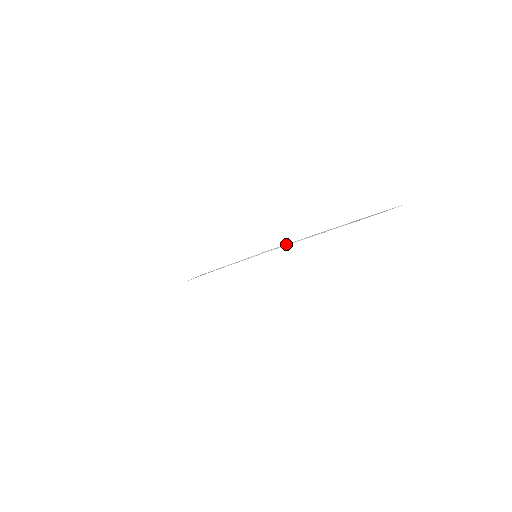
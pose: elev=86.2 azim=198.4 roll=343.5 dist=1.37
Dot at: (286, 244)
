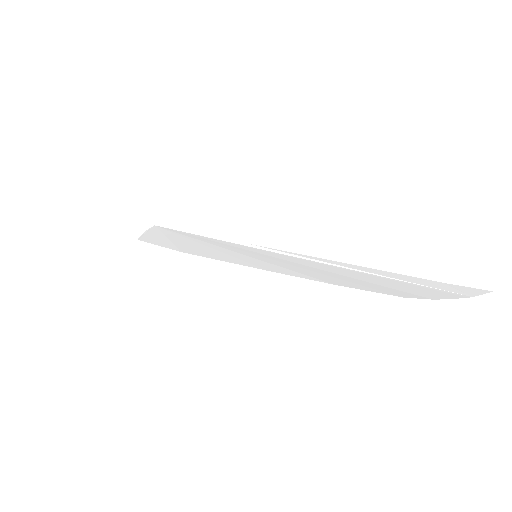
Dot at: (301, 256)
